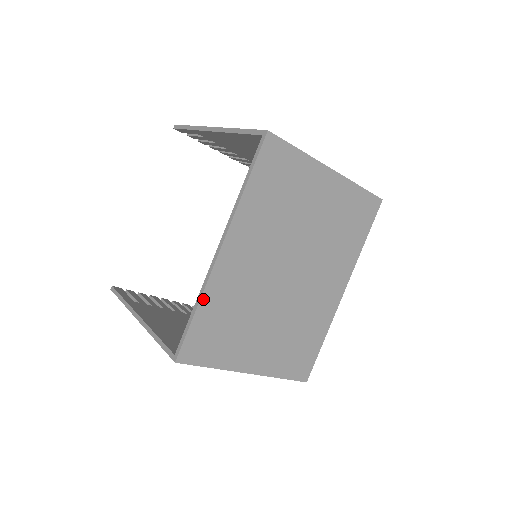
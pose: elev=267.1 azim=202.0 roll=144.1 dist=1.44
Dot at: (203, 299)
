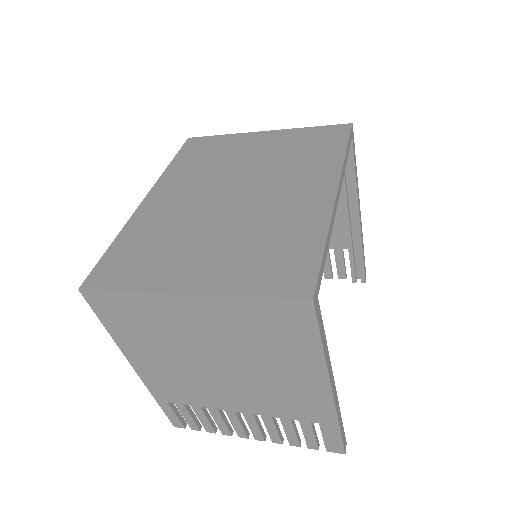
Dot at: (121, 234)
